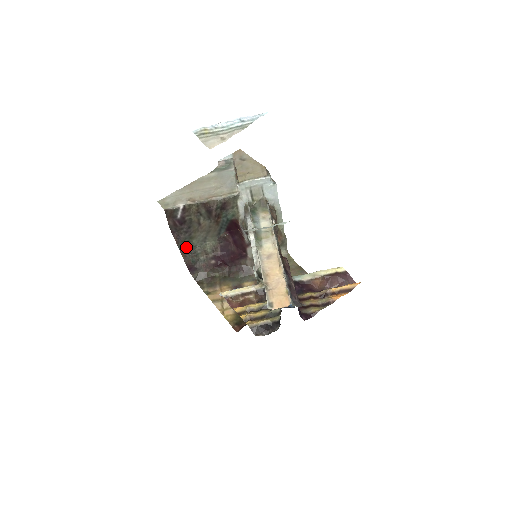
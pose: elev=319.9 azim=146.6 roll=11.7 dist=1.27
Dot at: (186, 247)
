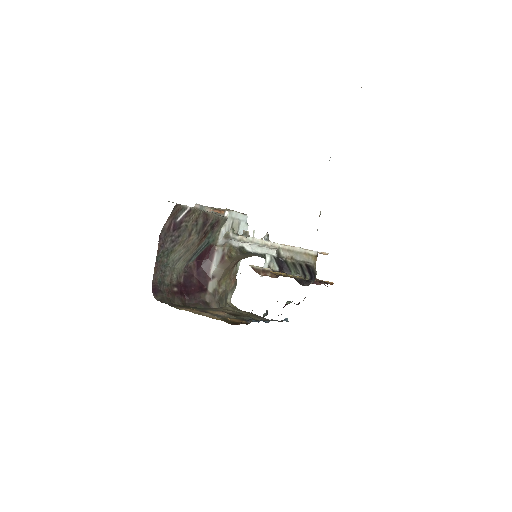
Dot at: (161, 261)
